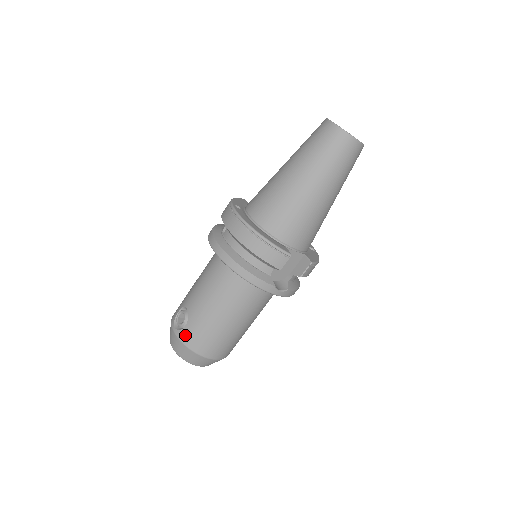
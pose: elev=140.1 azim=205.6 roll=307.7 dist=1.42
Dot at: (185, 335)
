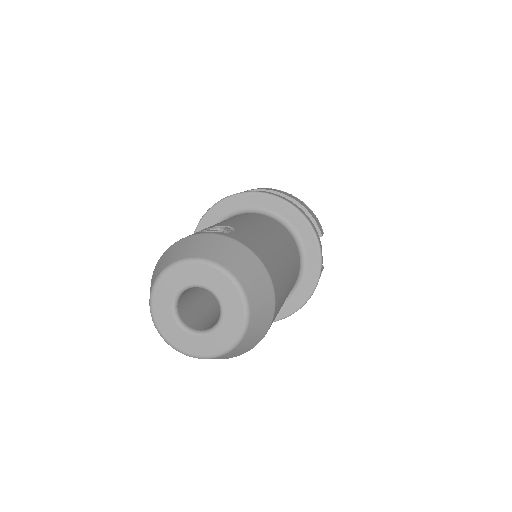
Dot at: (240, 237)
